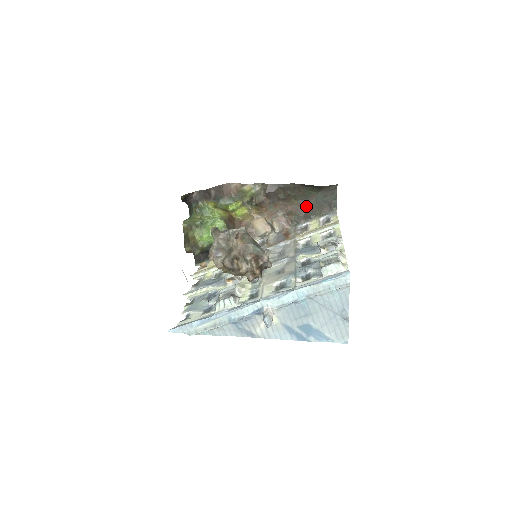
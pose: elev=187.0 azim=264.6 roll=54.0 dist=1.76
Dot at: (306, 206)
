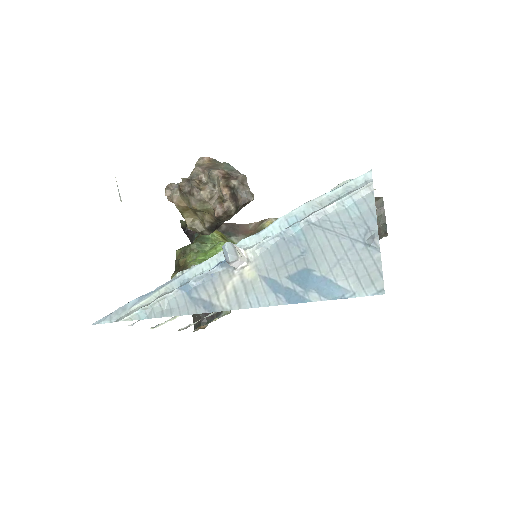
Dot at: occluded
